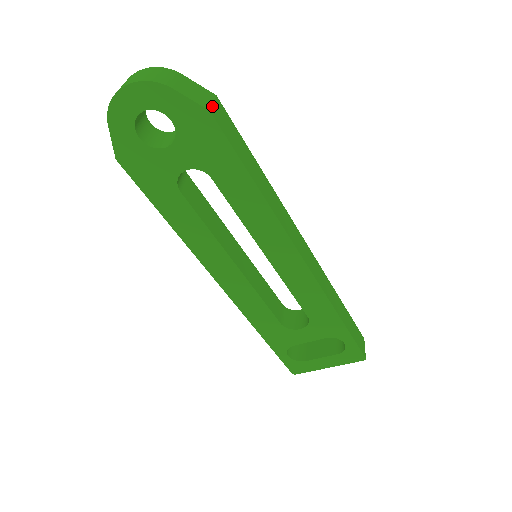
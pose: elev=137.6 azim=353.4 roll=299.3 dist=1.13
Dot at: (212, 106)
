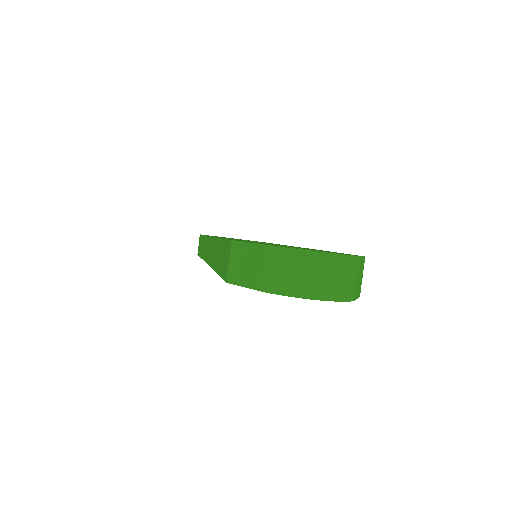
Dot at: (361, 283)
